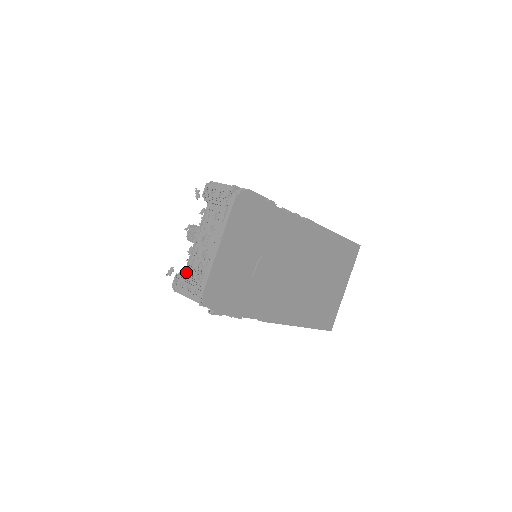
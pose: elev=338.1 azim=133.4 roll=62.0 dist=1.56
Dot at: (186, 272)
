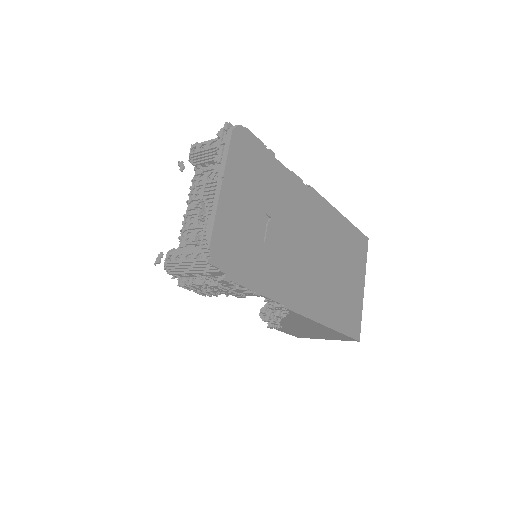
Dot at: occluded
